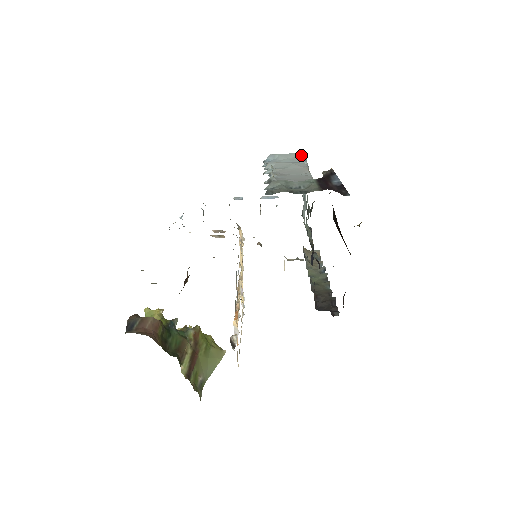
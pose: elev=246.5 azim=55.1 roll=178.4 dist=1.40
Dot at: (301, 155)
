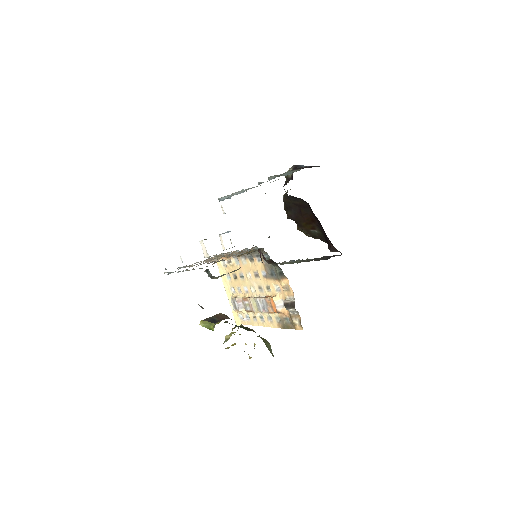
Dot at: occluded
